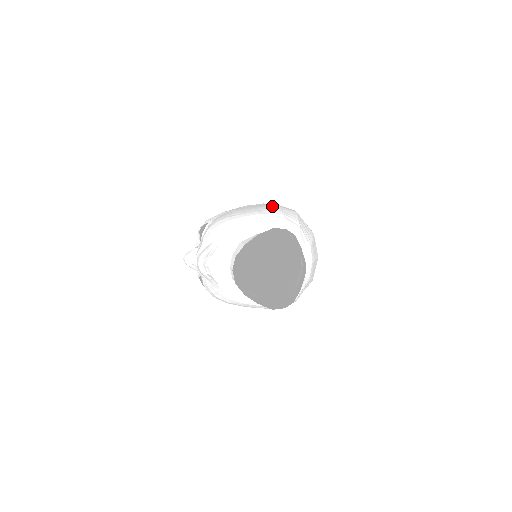
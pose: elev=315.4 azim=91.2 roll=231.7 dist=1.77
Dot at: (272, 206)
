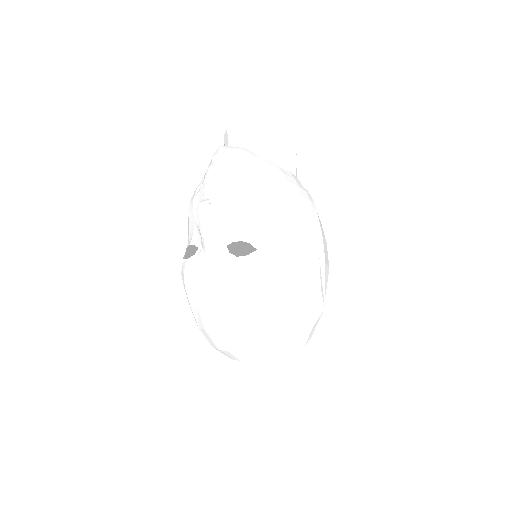
Dot at: occluded
